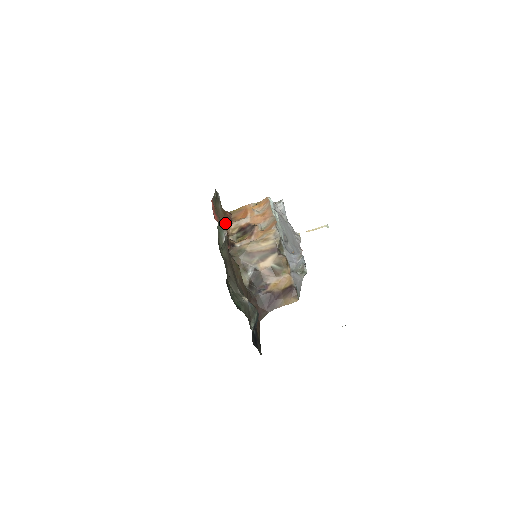
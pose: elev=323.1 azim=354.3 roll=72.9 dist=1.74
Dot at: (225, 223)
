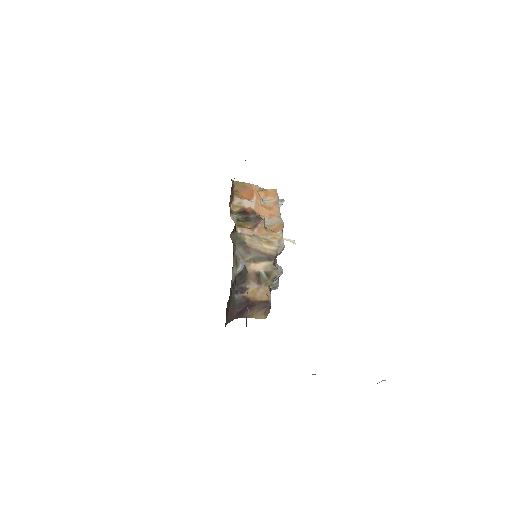
Dot at: (231, 195)
